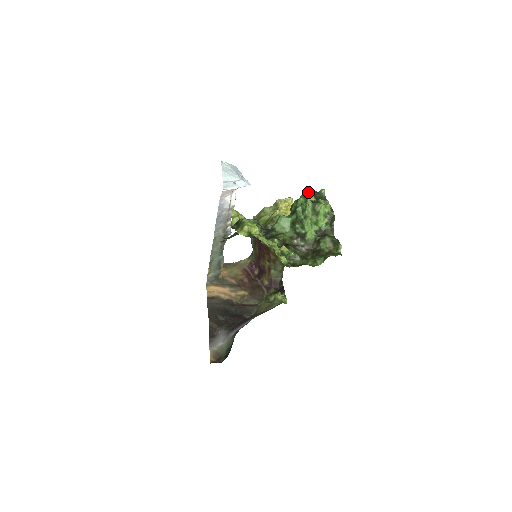
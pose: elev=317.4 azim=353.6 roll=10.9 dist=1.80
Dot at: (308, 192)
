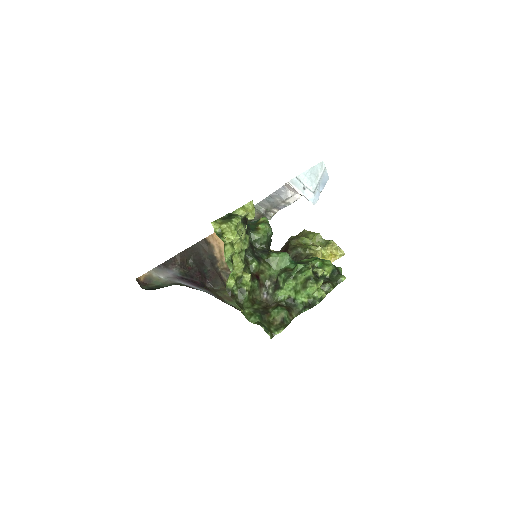
Dot at: (332, 264)
